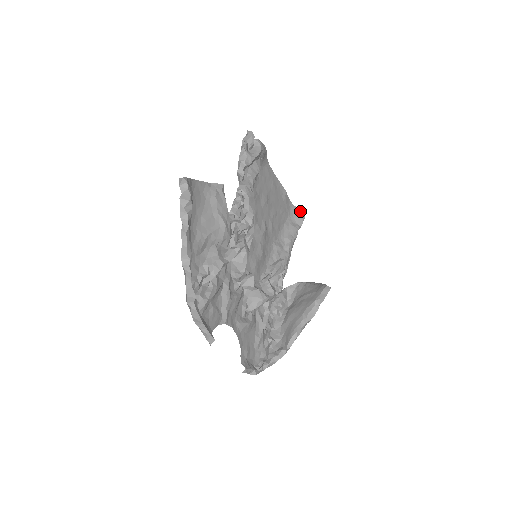
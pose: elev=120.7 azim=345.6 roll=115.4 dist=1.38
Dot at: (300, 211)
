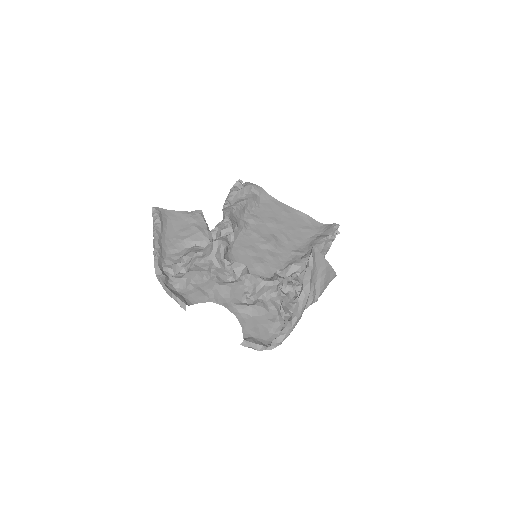
Dot at: (331, 226)
